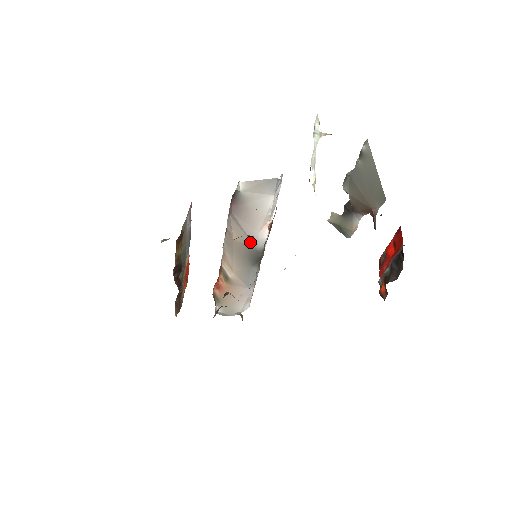
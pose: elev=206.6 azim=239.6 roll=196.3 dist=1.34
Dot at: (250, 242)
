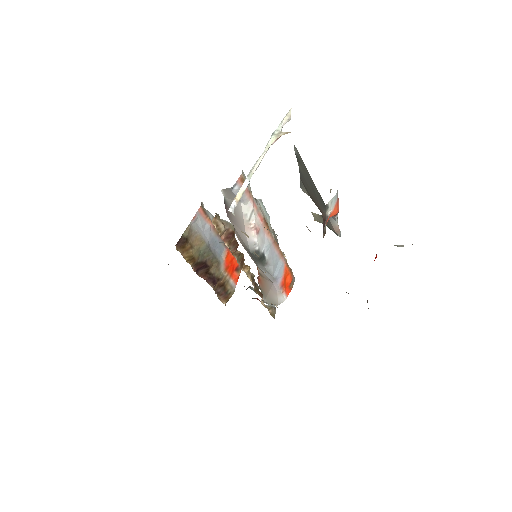
Dot at: (244, 244)
